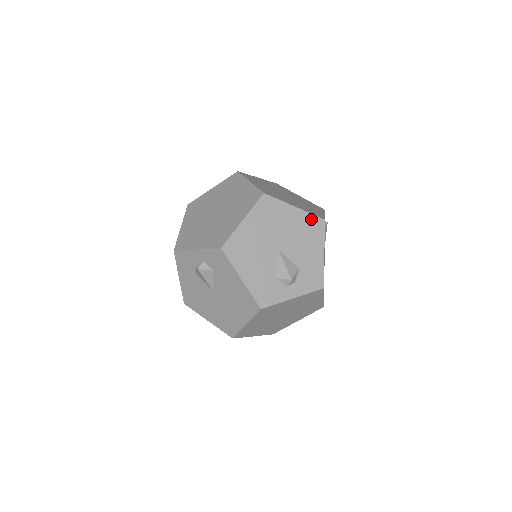
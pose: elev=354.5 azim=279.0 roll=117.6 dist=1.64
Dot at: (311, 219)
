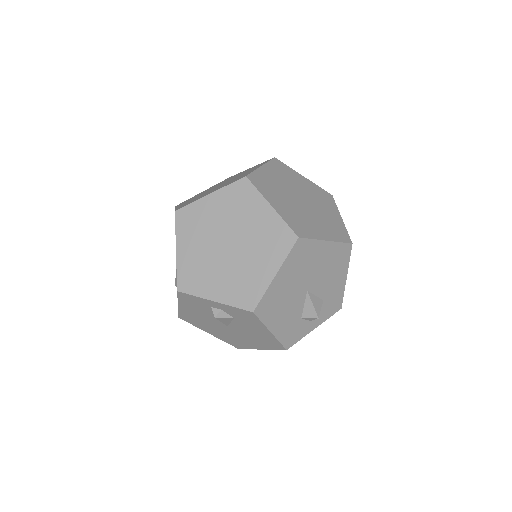
Dot at: (340, 248)
